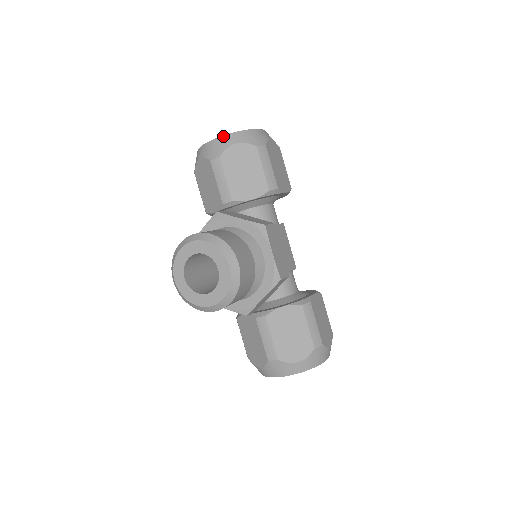
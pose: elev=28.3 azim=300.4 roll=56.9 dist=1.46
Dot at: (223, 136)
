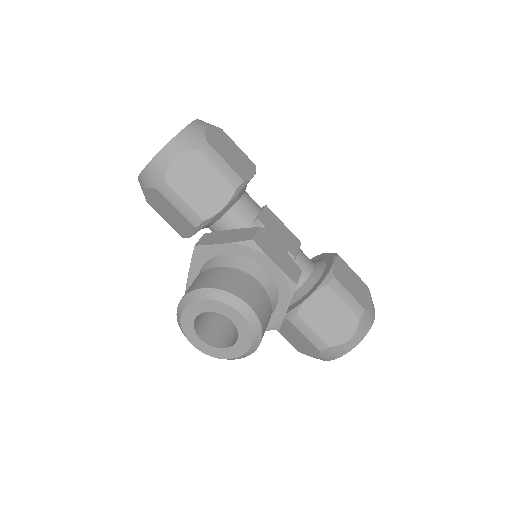
Dot at: (156, 156)
